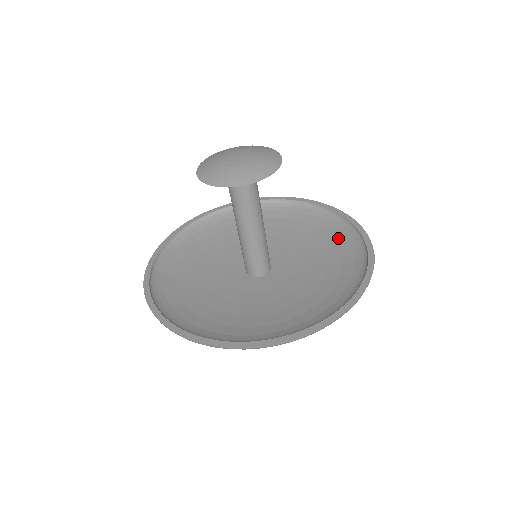
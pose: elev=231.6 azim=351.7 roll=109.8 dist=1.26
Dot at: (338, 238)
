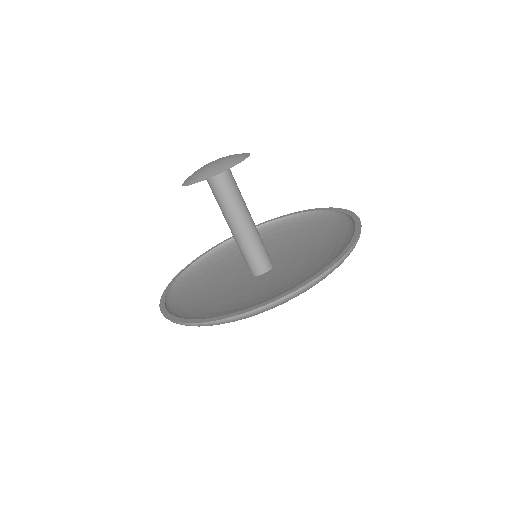
Dot at: (319, 224)
